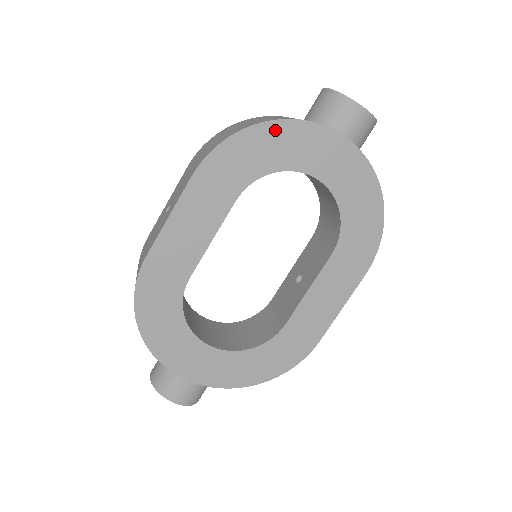
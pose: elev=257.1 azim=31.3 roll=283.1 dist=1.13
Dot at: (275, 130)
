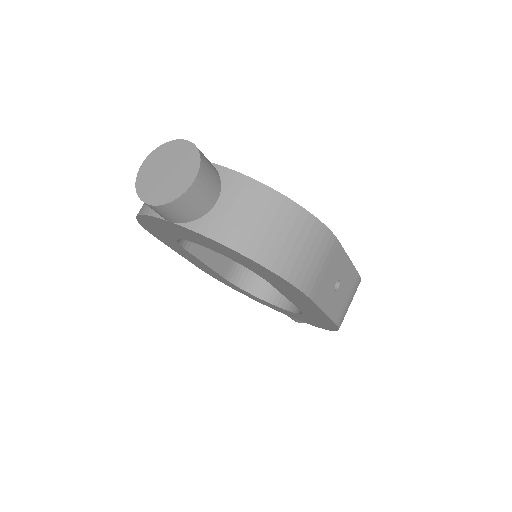
Dot at: (145, 220)
